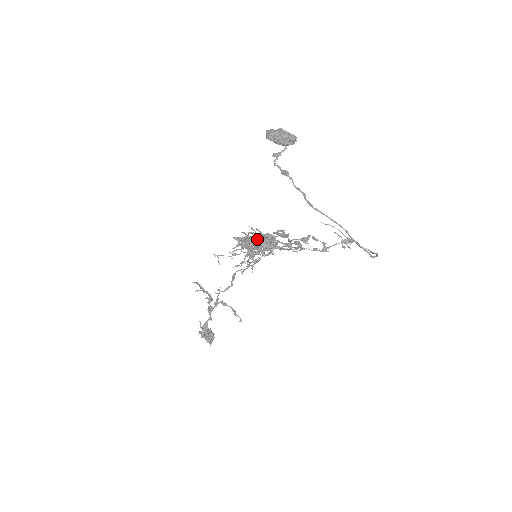
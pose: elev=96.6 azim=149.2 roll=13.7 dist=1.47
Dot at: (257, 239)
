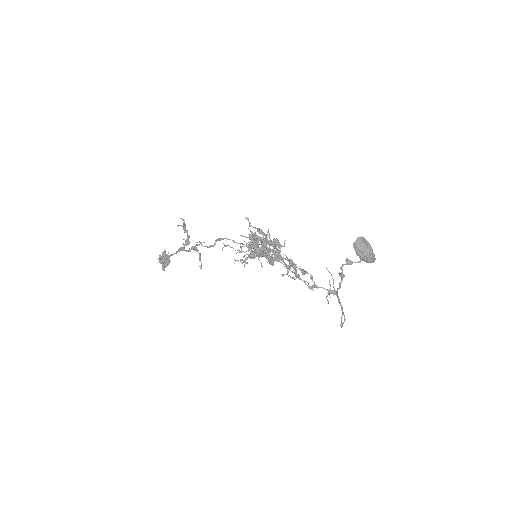
Dot at: (269, 254)
